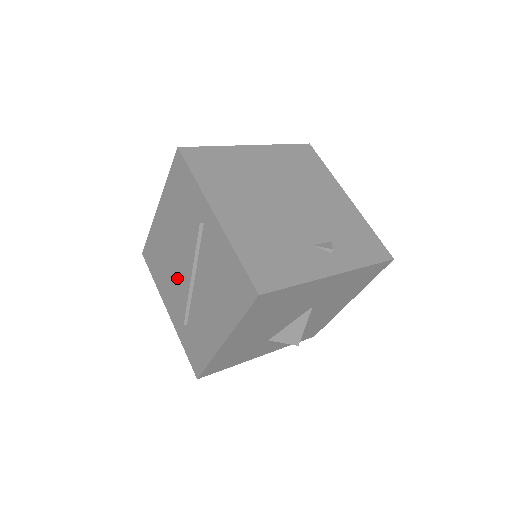
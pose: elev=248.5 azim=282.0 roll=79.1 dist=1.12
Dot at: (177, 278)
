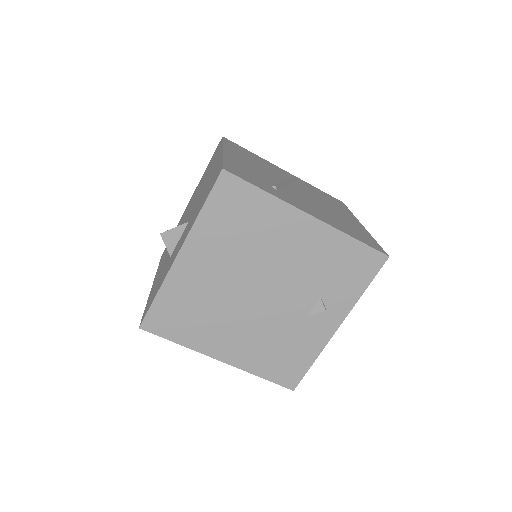
Dot at: occluded
